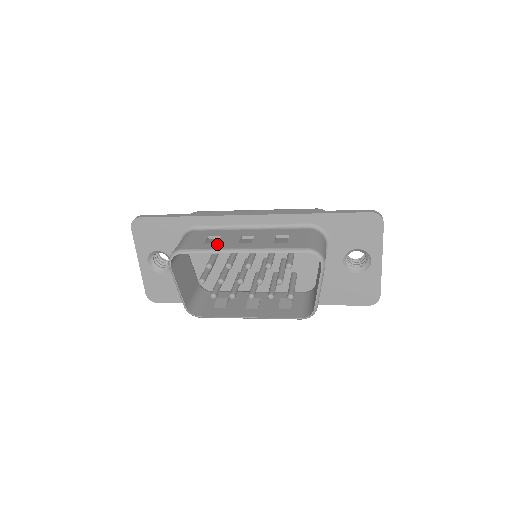
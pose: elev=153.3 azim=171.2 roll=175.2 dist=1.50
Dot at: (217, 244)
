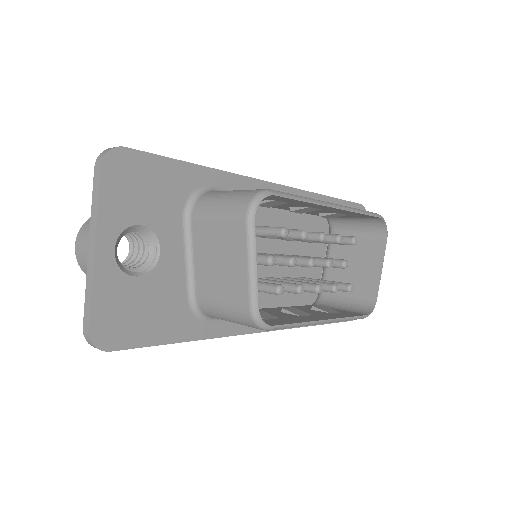
Dot at: occluded
